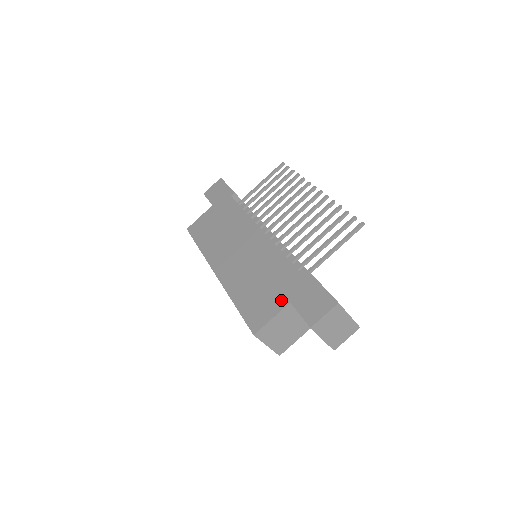
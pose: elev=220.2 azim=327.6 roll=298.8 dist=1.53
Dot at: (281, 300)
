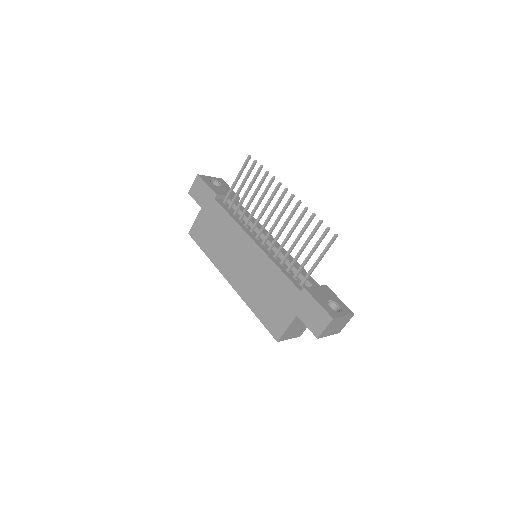
Dot at: (289, 313)
